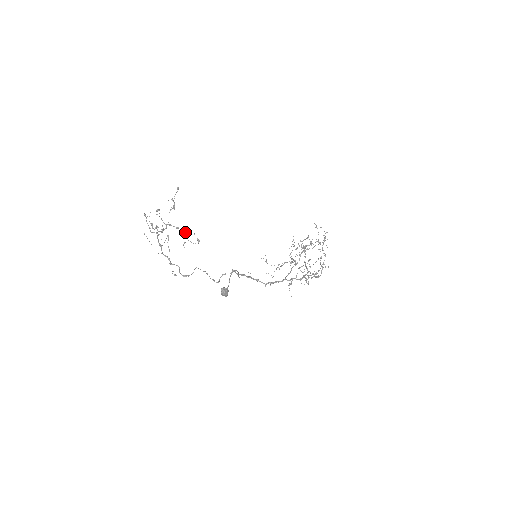
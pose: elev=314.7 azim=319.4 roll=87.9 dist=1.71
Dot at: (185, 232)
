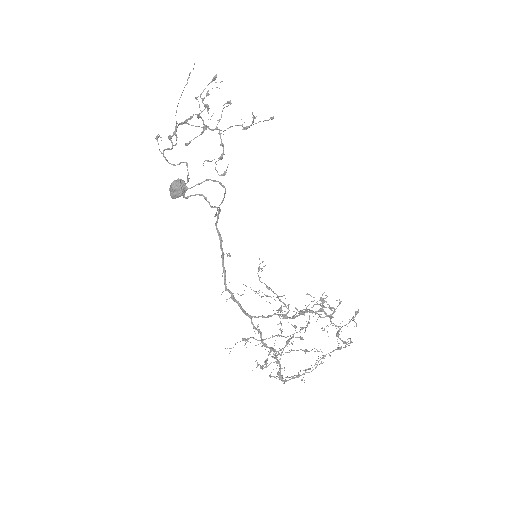
Dot at: occluded
